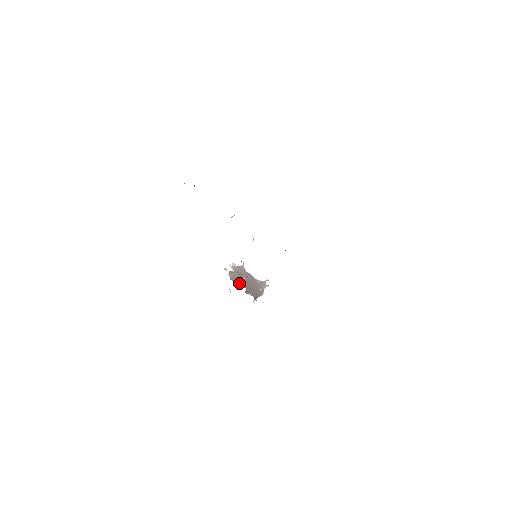
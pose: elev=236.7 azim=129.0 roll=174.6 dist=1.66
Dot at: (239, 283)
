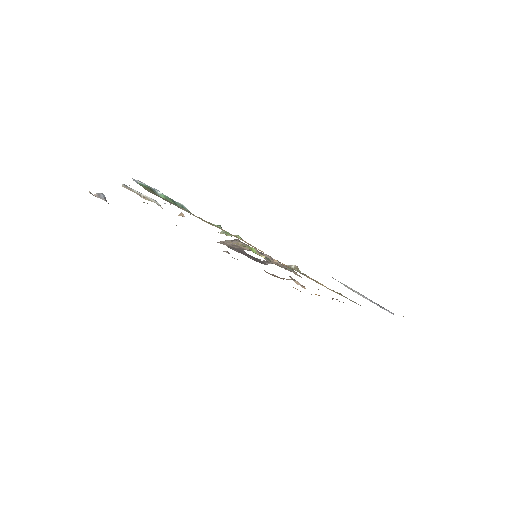
Dot at: occluded
